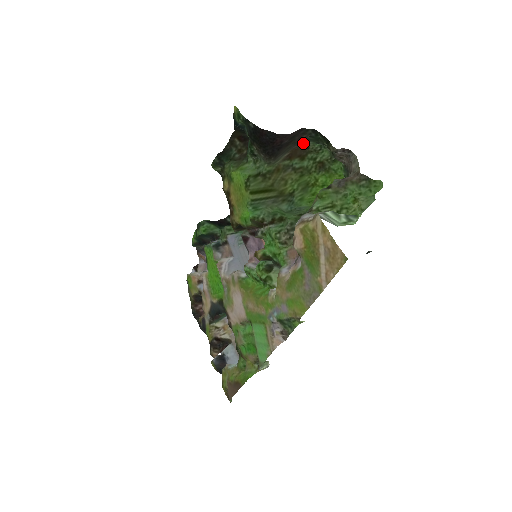
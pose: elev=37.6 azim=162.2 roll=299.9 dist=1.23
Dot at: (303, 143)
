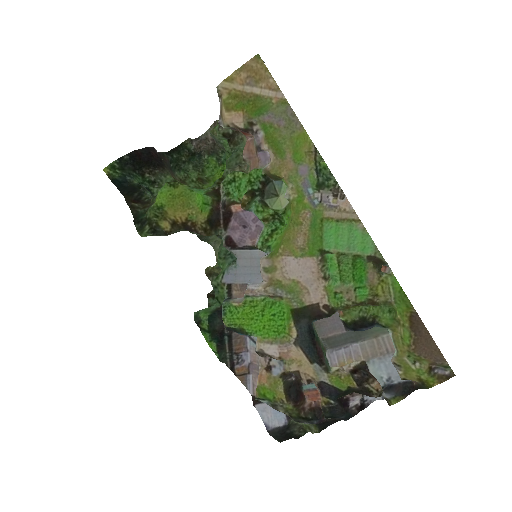
Dot at: (173, 173)
